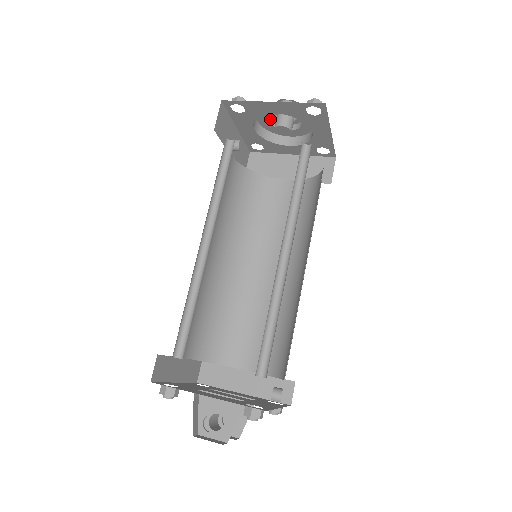
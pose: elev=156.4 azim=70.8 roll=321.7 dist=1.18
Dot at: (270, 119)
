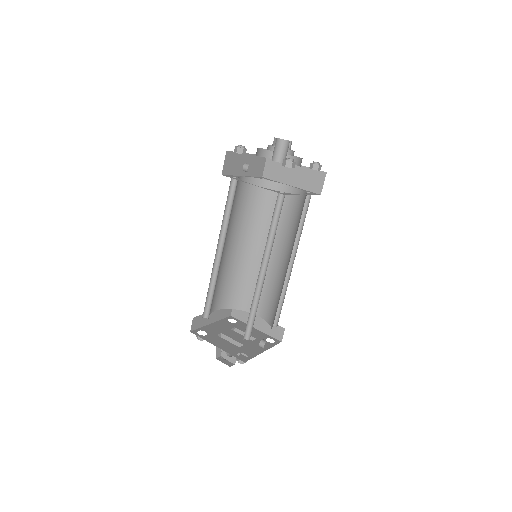
Dot at: (271, 147)
